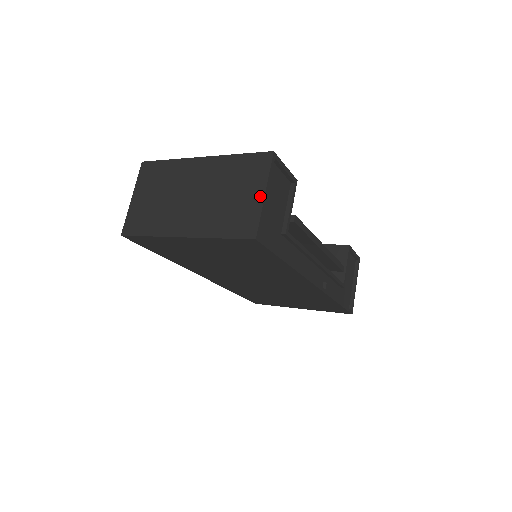
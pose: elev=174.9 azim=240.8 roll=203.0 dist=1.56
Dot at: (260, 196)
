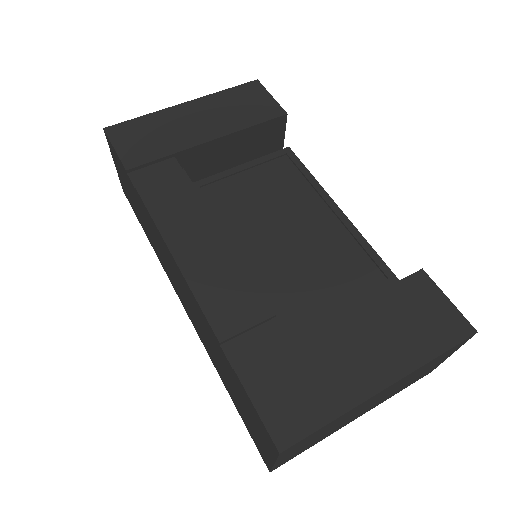
Dot at: occluded
